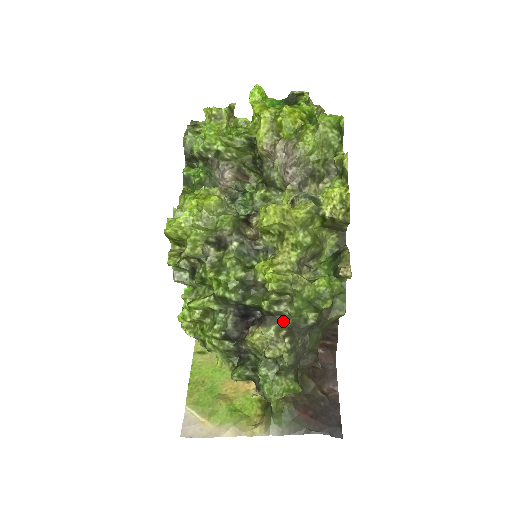
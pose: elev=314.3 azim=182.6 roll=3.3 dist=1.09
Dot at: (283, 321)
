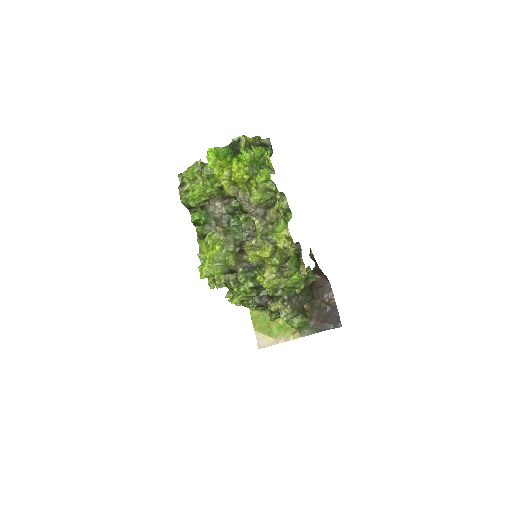
Dot at: (283, 297)
